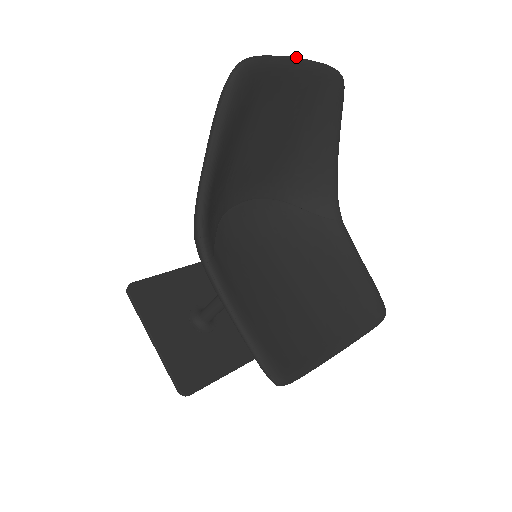
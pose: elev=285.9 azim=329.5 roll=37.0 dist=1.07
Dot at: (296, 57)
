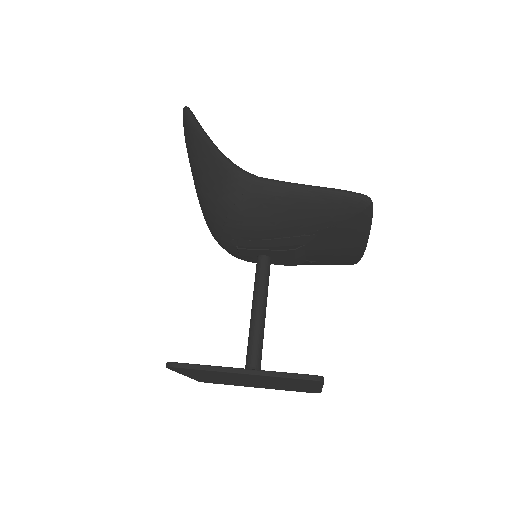
Dot at: occluded
